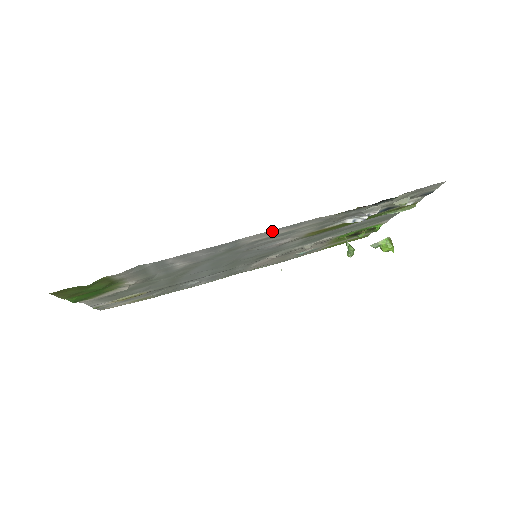
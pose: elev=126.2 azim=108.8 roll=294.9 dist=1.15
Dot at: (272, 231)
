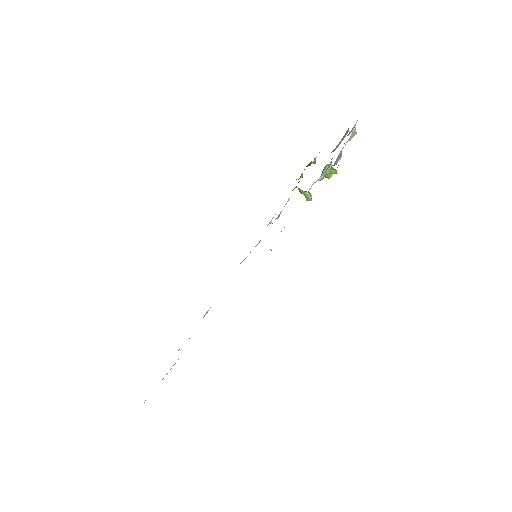
Dot at: occluded
